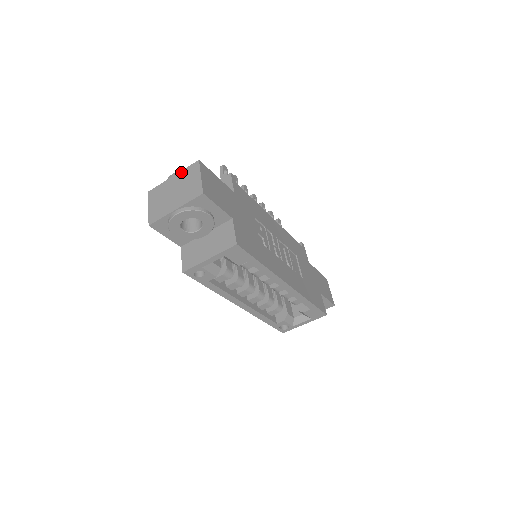
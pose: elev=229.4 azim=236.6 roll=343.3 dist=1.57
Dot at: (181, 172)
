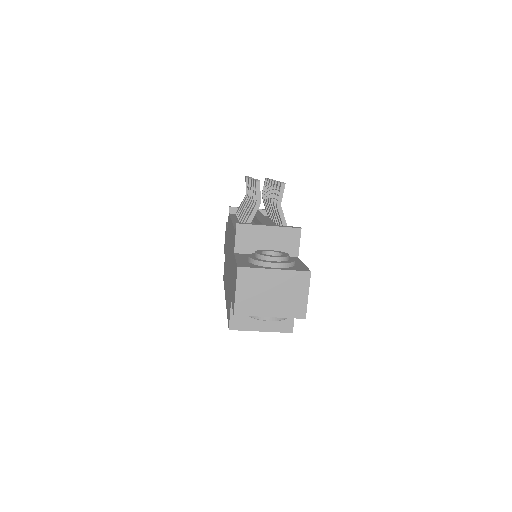
Dot at: (287, 272)
